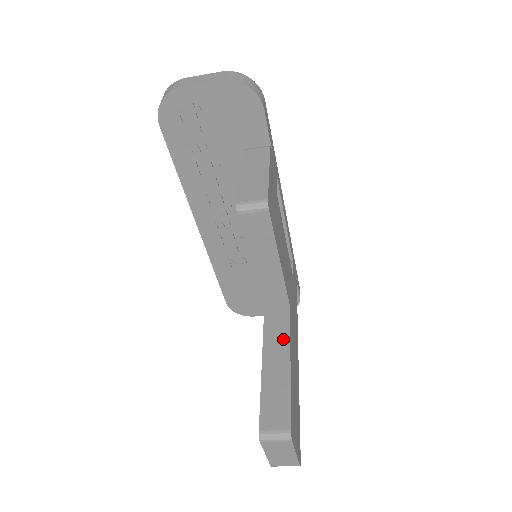
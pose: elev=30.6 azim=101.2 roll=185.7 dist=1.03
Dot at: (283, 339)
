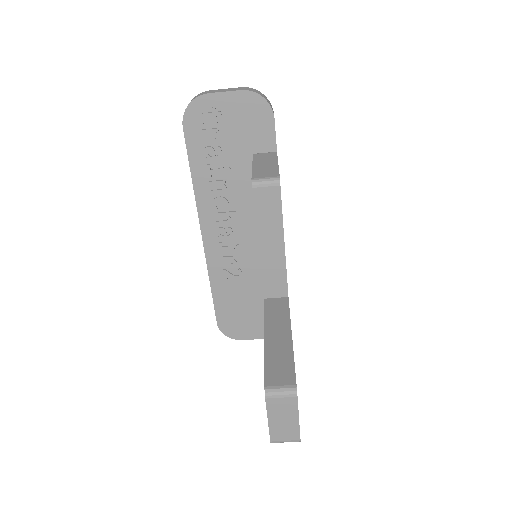
Dot at: (284, 319)
